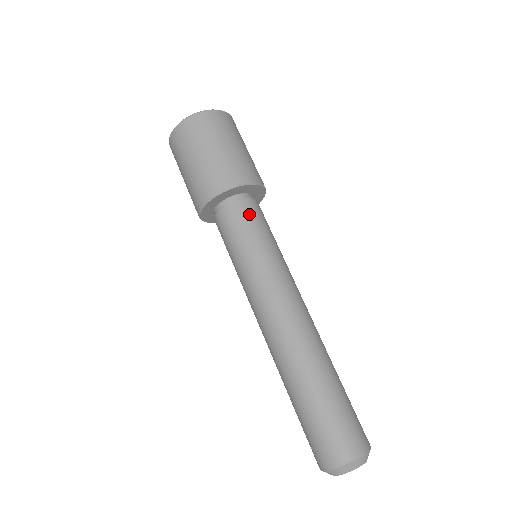
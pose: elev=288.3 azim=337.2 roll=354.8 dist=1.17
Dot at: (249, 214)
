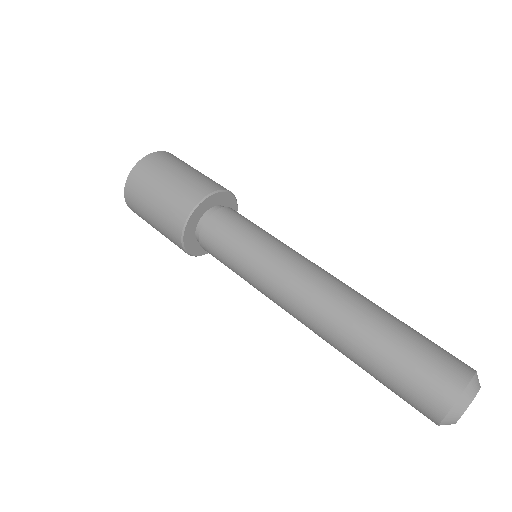
Dot at: (235, 216)
